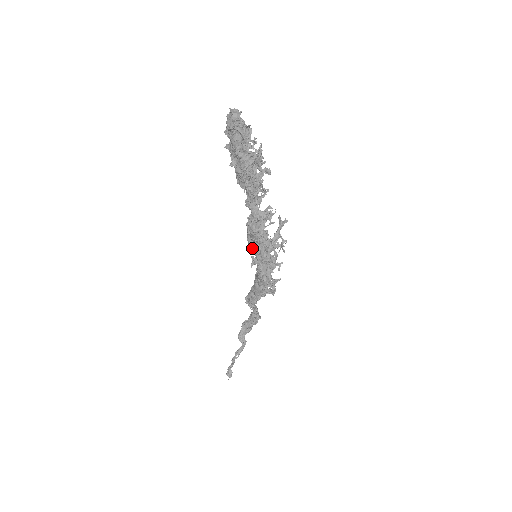
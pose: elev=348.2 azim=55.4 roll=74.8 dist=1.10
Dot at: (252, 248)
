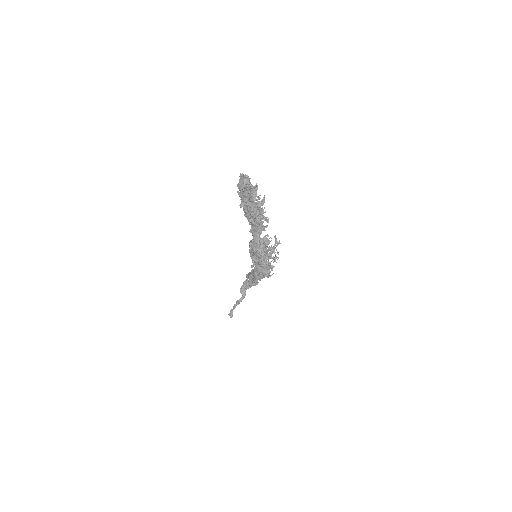
Dot at: (252, 259)
